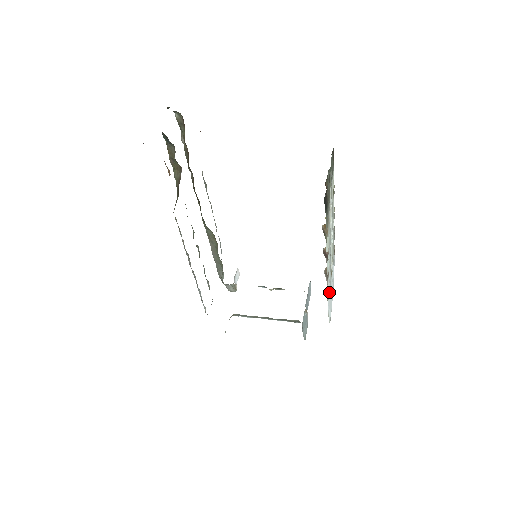
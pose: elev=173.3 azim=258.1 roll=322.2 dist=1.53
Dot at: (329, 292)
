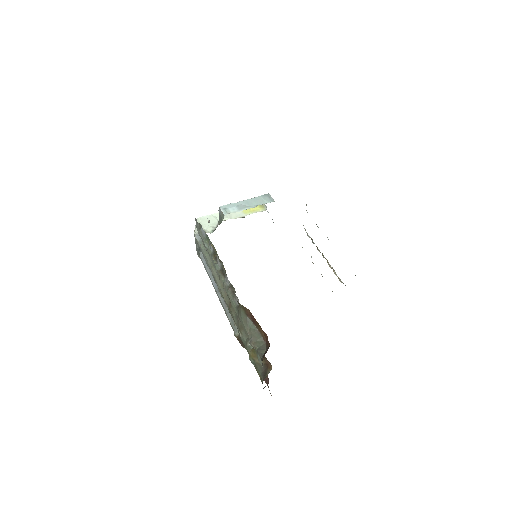
Dot at: occluded
